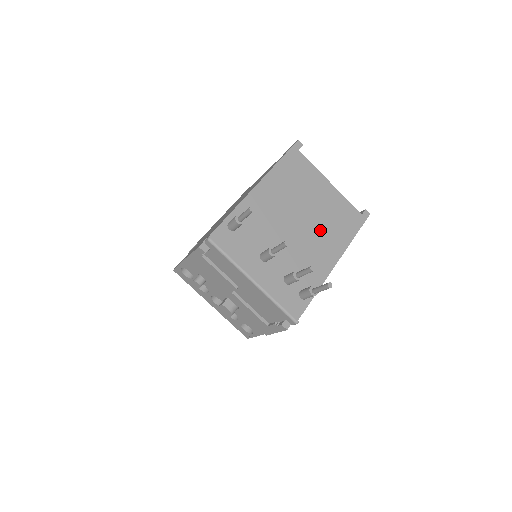
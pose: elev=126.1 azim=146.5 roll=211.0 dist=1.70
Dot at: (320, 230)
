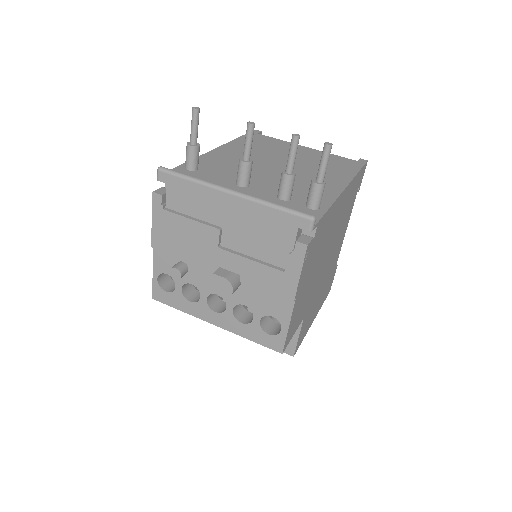
Dot at: (310, 169)
